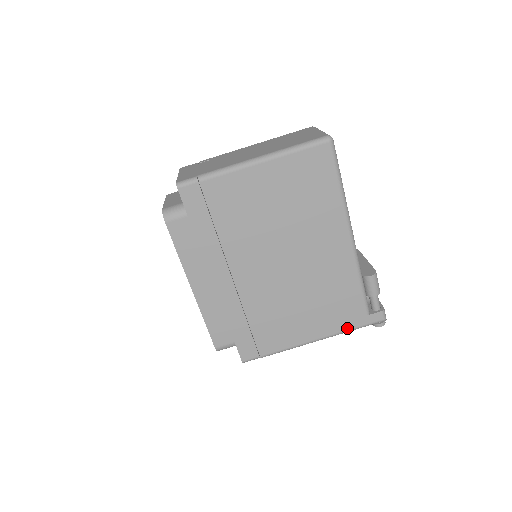
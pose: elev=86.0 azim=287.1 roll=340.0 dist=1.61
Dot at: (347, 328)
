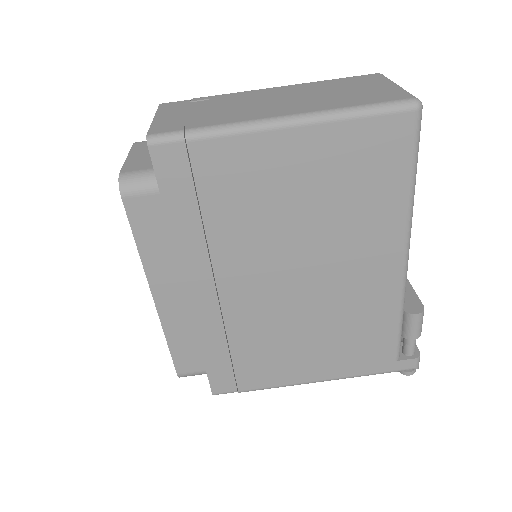
Dot at: (364, 372)
